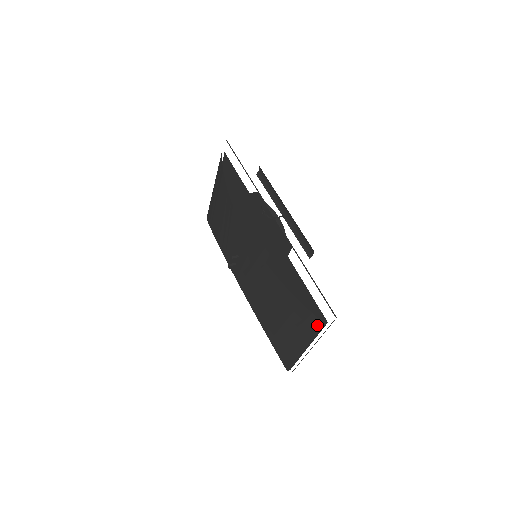
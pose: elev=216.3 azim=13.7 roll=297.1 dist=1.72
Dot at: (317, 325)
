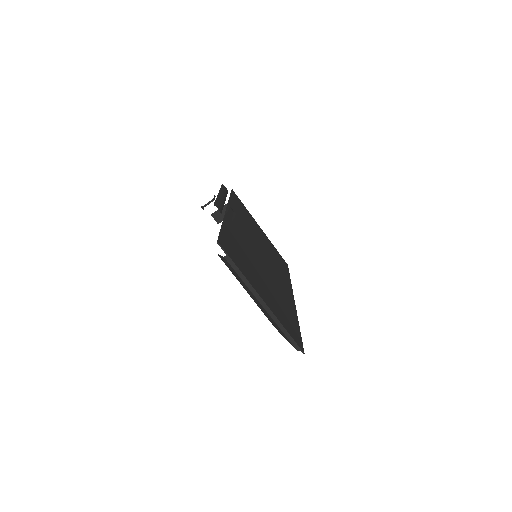
Dot at: (229, 265)
